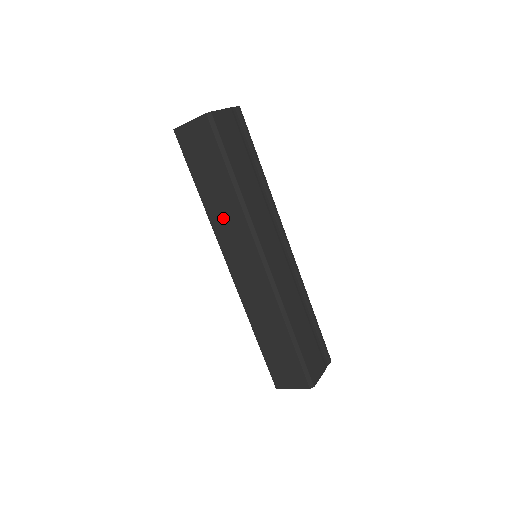
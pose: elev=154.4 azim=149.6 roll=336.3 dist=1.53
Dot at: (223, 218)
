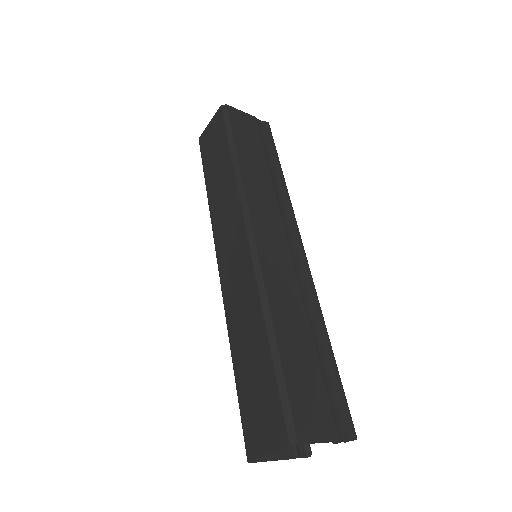
Dot at: (220, 203)
